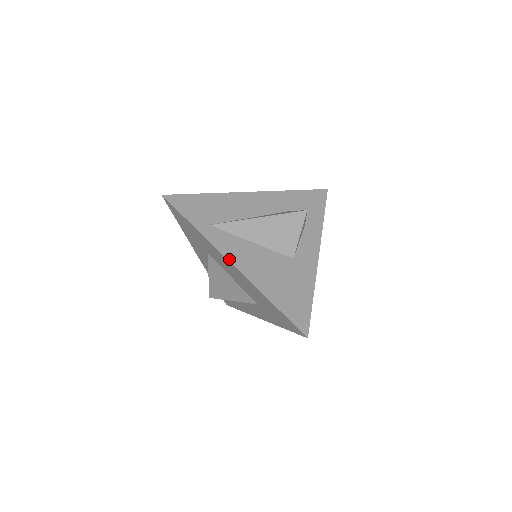
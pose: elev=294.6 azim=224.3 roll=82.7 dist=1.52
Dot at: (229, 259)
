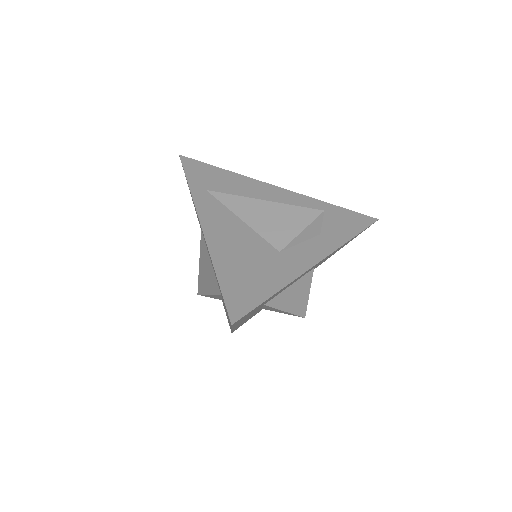
Dot at: (201, 220)
